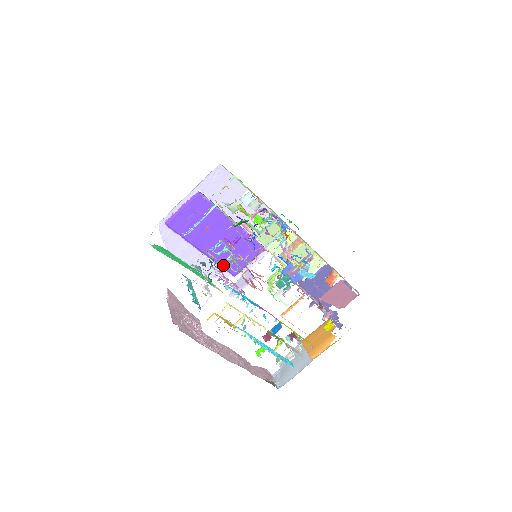
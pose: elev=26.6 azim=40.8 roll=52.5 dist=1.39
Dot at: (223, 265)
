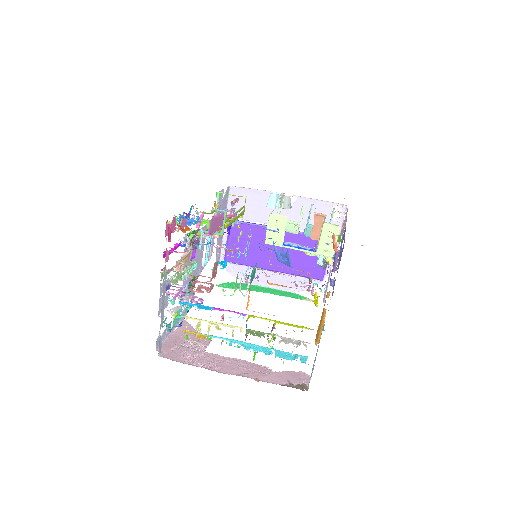
Dot at: (302, 274)
